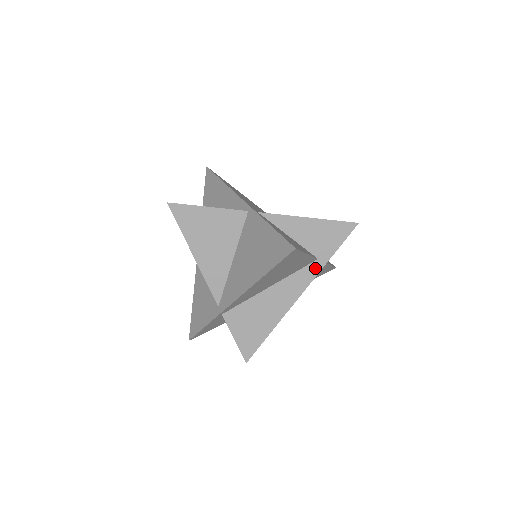
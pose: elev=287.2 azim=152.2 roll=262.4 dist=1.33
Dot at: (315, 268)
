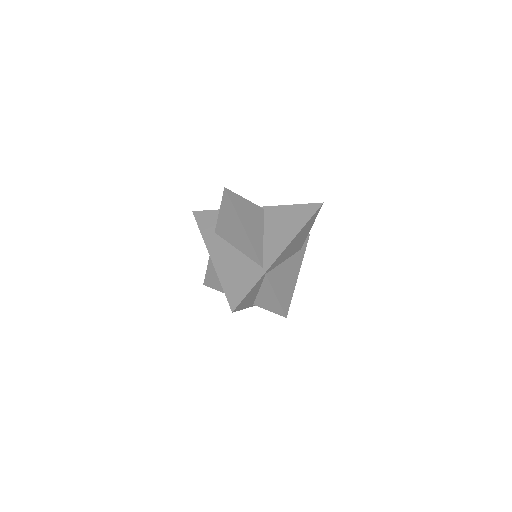
Dot at: (301, 255)
